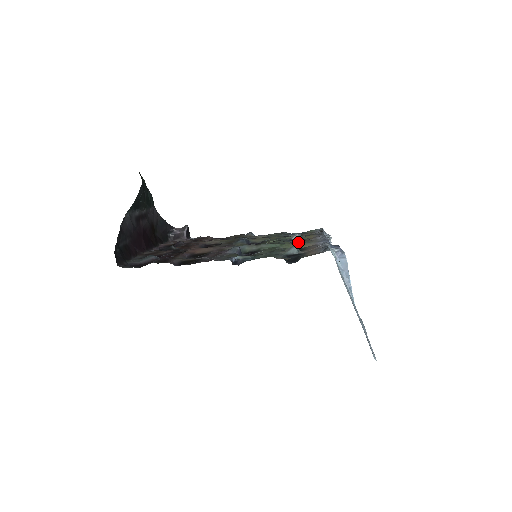
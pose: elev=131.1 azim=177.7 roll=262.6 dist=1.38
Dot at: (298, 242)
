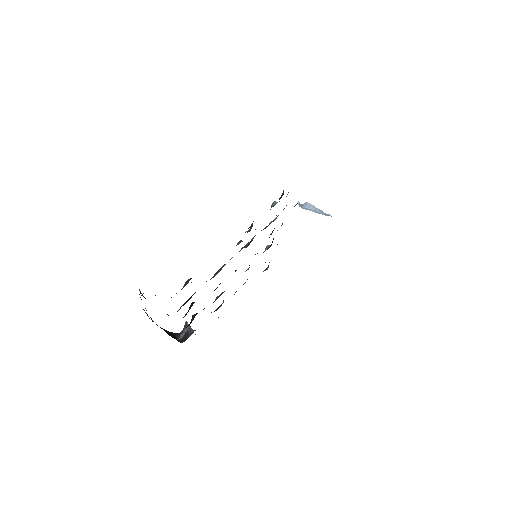
Dot at: occluded
